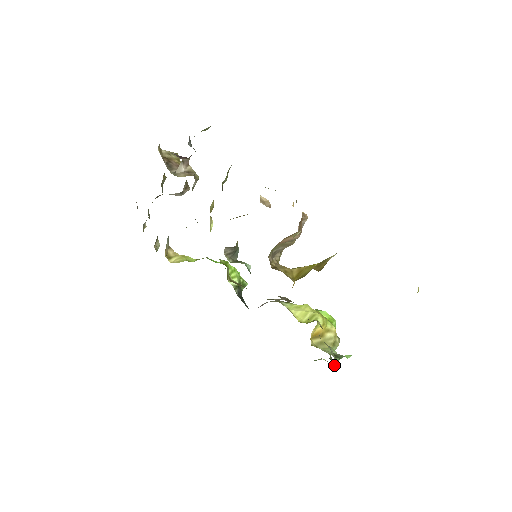
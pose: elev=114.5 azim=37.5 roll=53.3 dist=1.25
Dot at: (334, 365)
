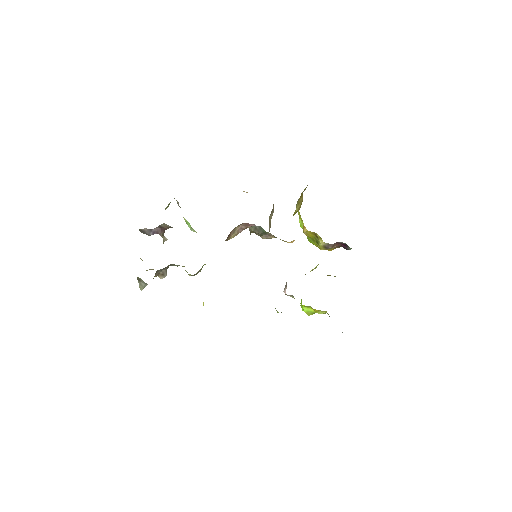
Dot at: occluded
